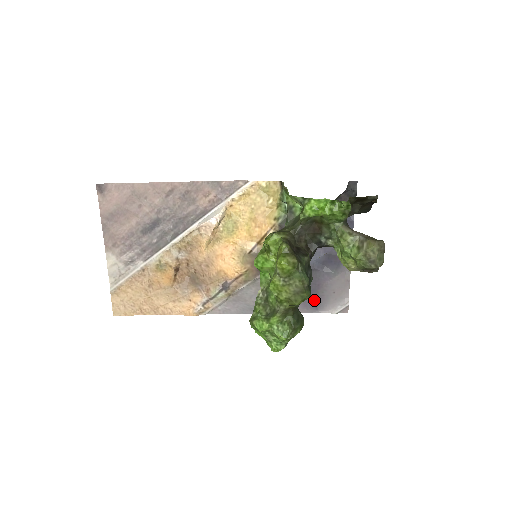
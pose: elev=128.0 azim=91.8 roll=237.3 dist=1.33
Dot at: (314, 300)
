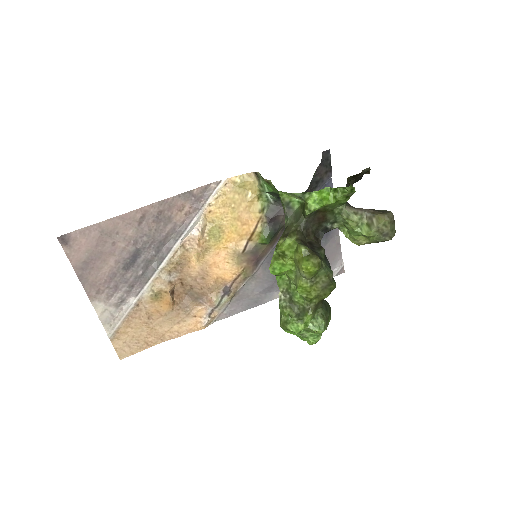
Dot at: occluded
